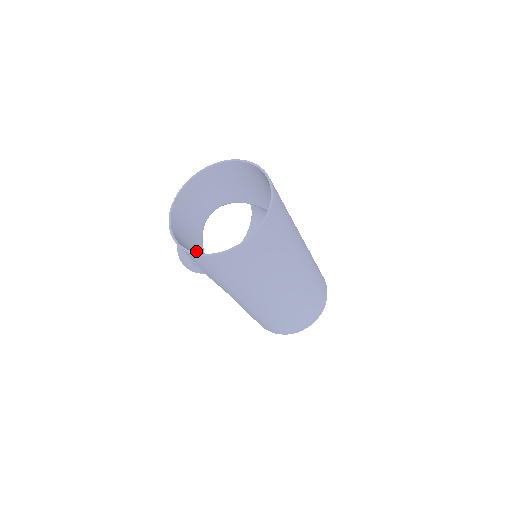
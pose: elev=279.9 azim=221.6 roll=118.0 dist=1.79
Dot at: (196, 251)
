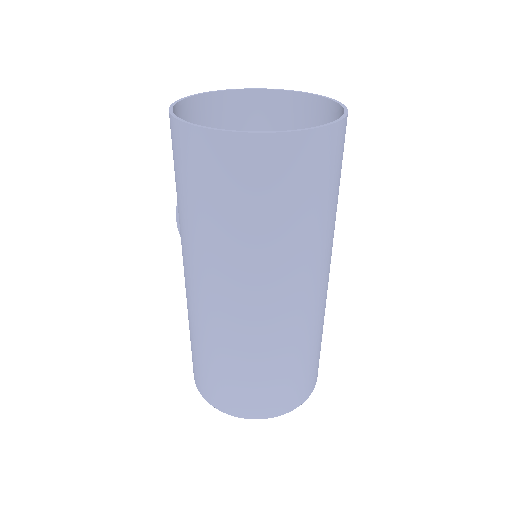
Dot at: occluded
